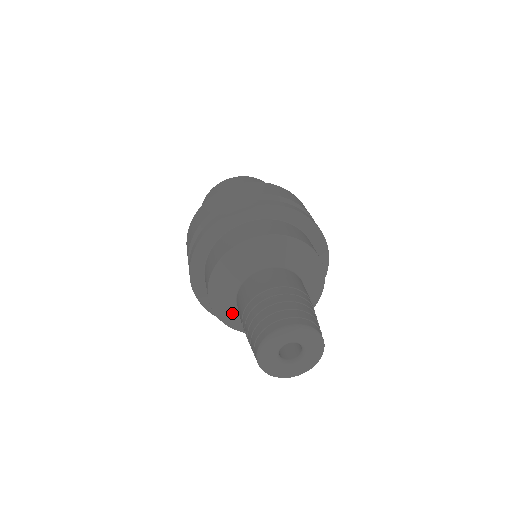
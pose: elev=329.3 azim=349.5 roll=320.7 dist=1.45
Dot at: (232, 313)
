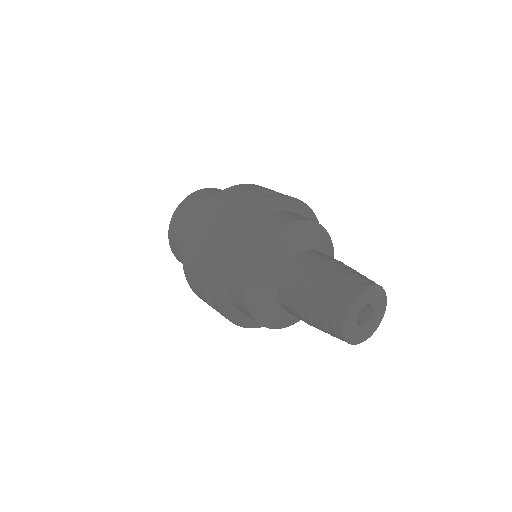
Dot at: (270, 306)
